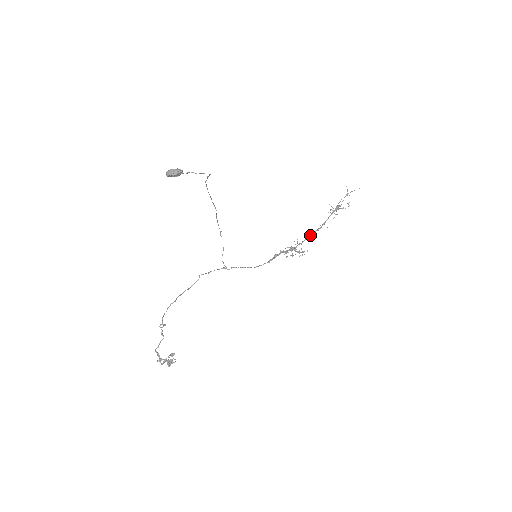
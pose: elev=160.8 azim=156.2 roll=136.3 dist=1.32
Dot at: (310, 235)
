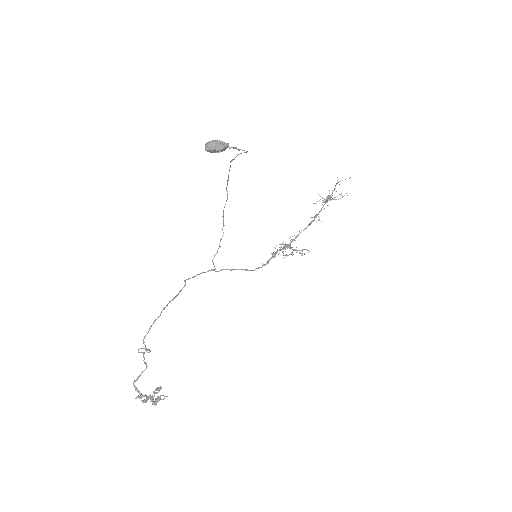
Dot at: occluded
